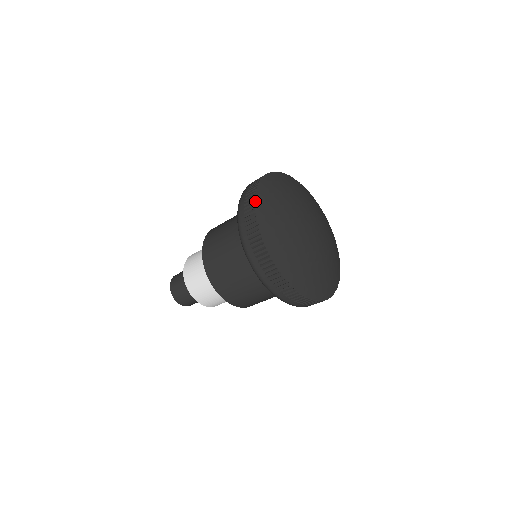
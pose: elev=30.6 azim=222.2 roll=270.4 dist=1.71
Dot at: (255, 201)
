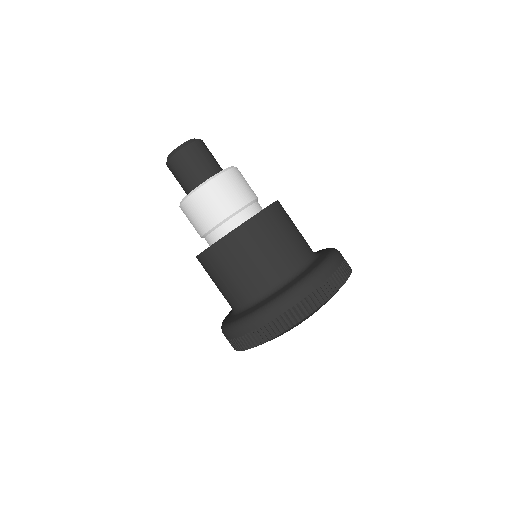
Dot at: occluded
